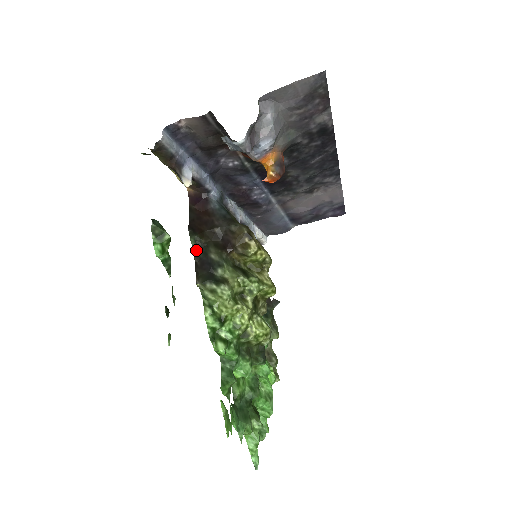
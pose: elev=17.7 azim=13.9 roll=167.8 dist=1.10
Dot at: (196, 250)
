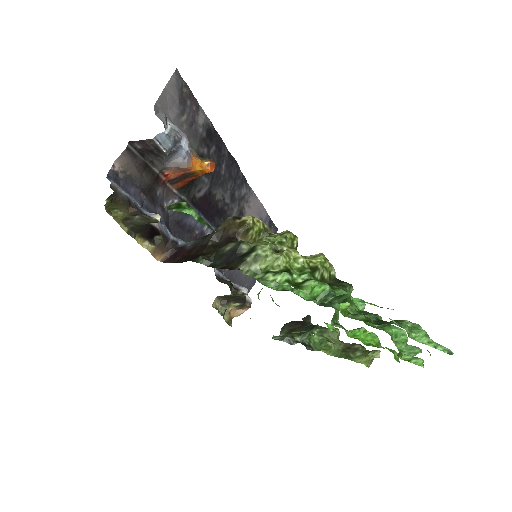
Dot at: (212, 265)
